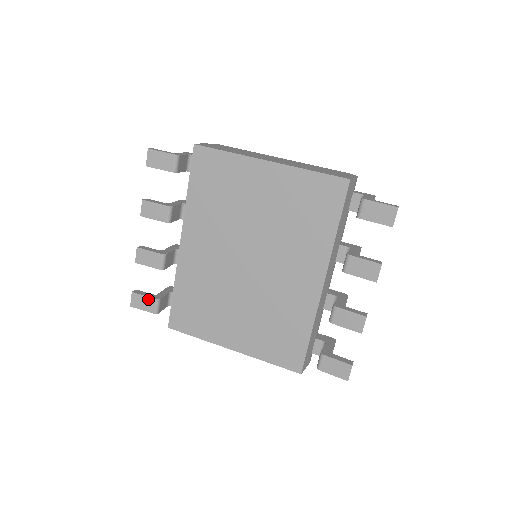
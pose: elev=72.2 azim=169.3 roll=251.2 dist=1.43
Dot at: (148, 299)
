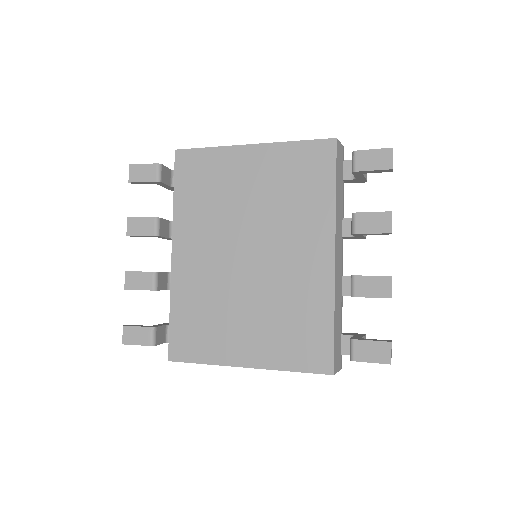
Dot at: (142, 329)
